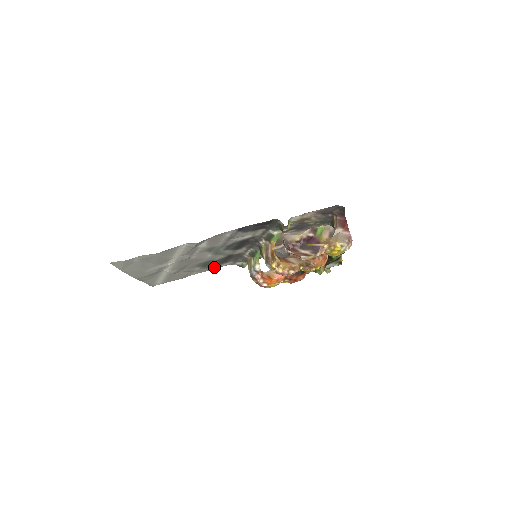
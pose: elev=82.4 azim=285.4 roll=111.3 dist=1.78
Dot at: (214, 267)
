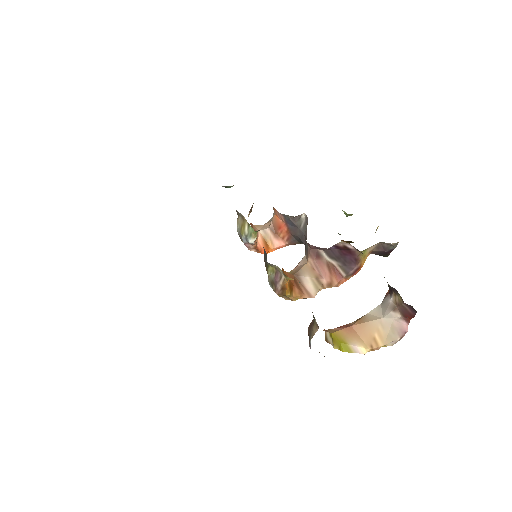
Dot at: occluded
